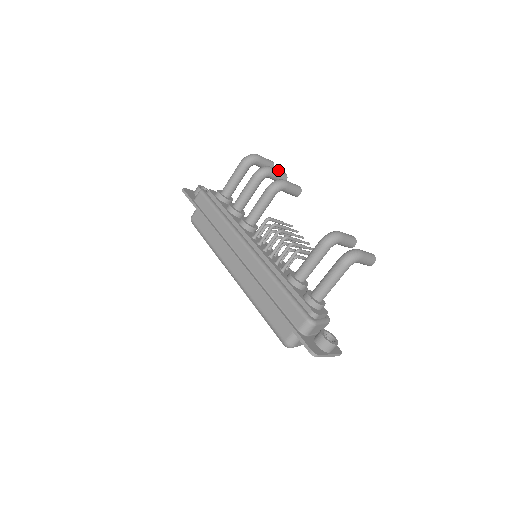
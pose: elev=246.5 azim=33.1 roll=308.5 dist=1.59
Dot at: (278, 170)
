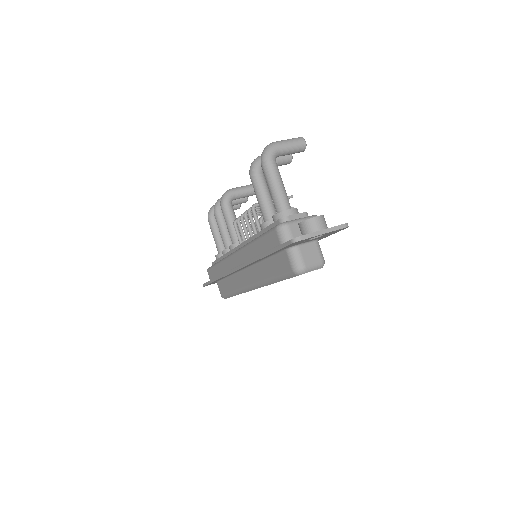
Dot at: occluded
